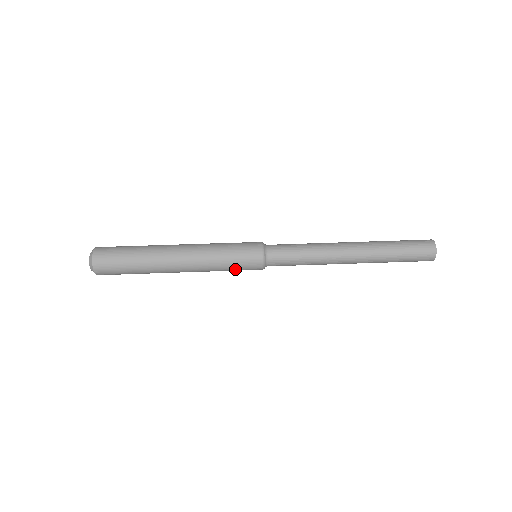
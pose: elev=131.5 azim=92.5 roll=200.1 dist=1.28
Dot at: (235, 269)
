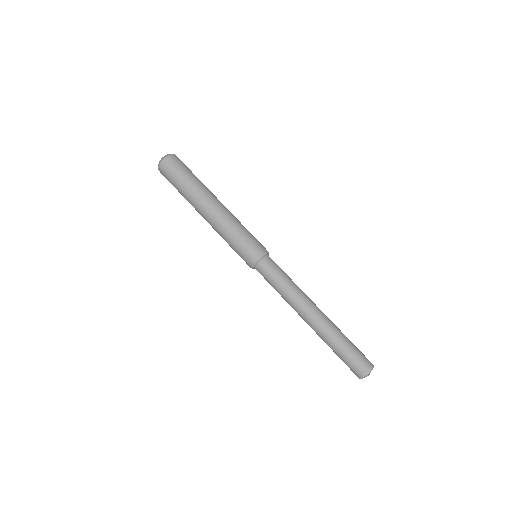
Dot at: (236, 249)
